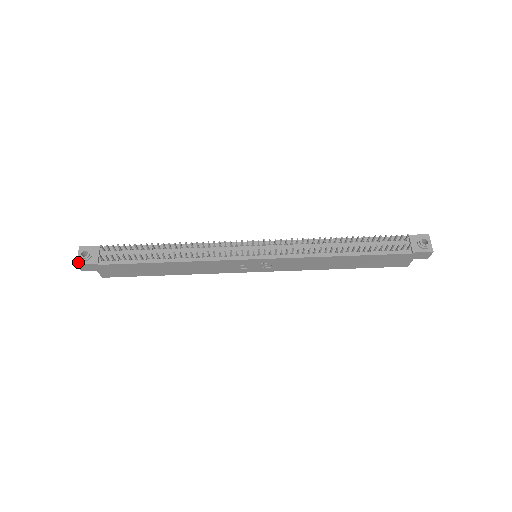
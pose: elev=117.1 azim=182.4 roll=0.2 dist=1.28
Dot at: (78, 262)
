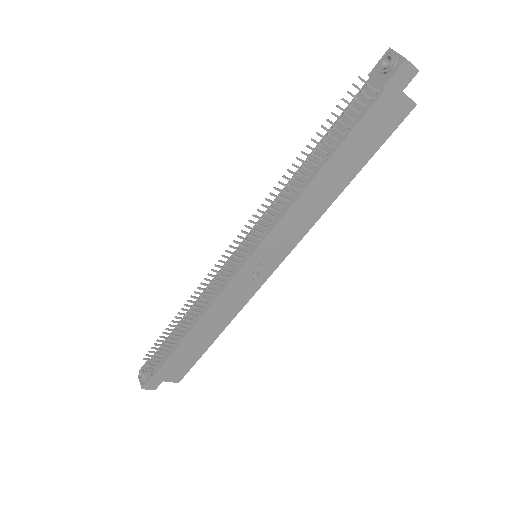
Dot at: (141, 386)
